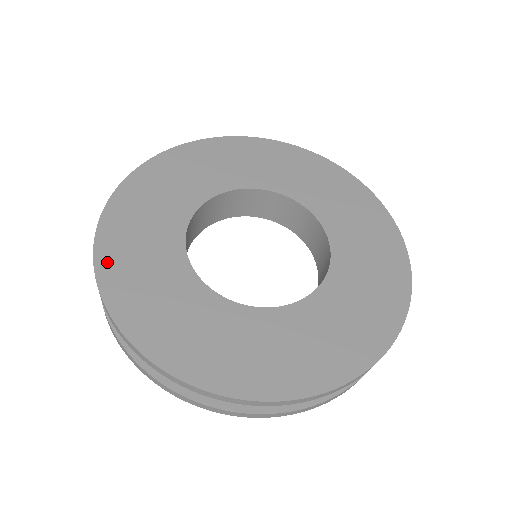
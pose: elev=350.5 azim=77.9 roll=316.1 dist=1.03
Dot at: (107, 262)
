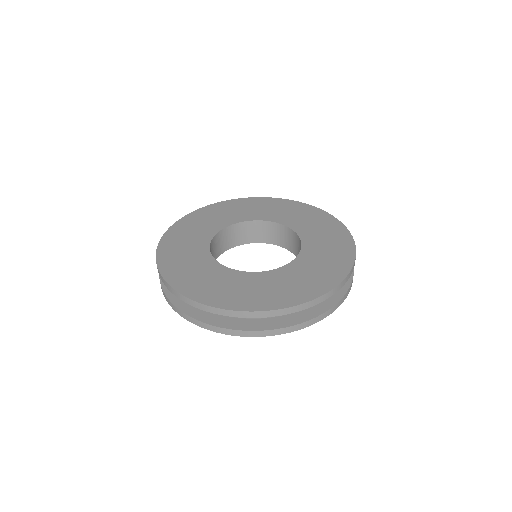
Dot at: (165, 246)
